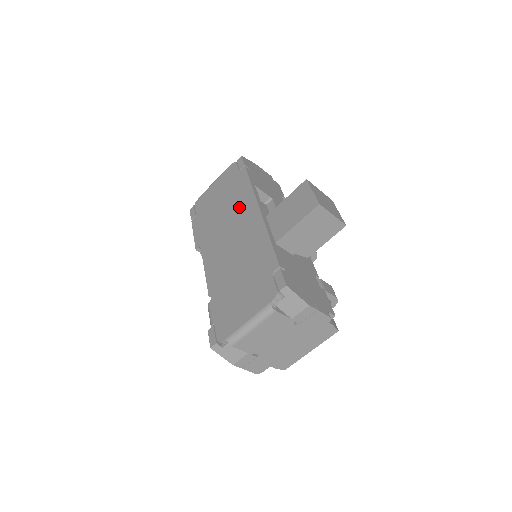
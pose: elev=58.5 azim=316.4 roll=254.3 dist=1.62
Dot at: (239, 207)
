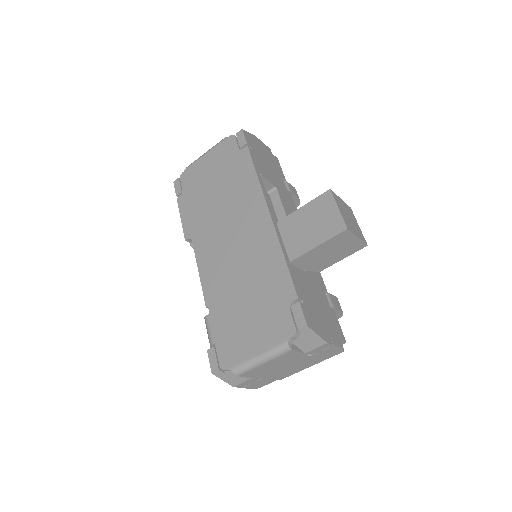
Dot at: (242, 201)
